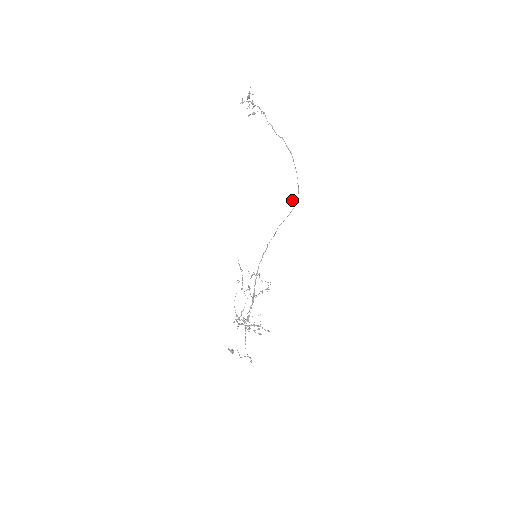
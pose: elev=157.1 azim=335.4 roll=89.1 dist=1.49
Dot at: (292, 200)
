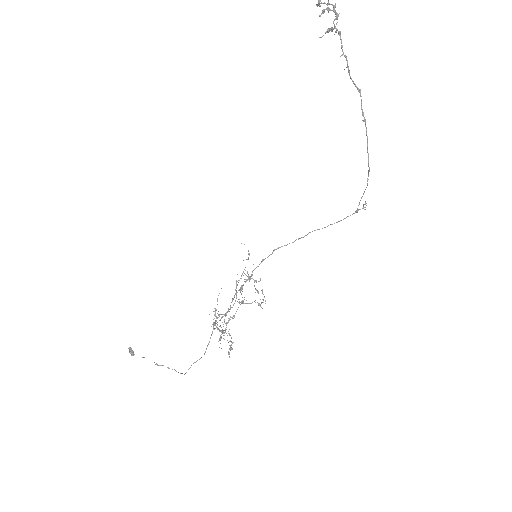
Dot at: occluded
